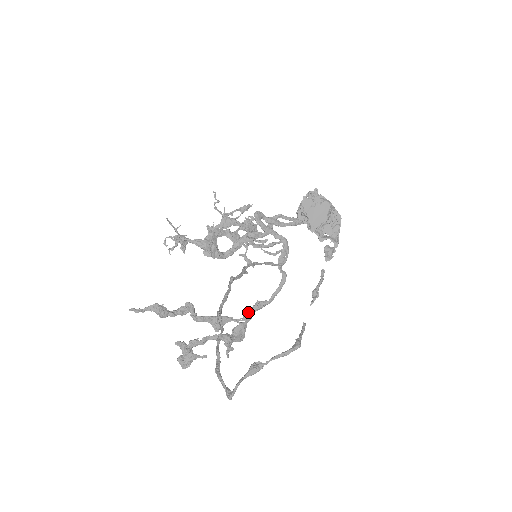
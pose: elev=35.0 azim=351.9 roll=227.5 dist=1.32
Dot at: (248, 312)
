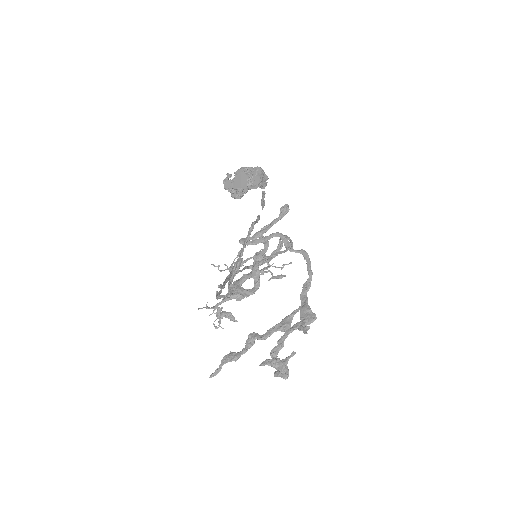
Dot at: (301, 298)
